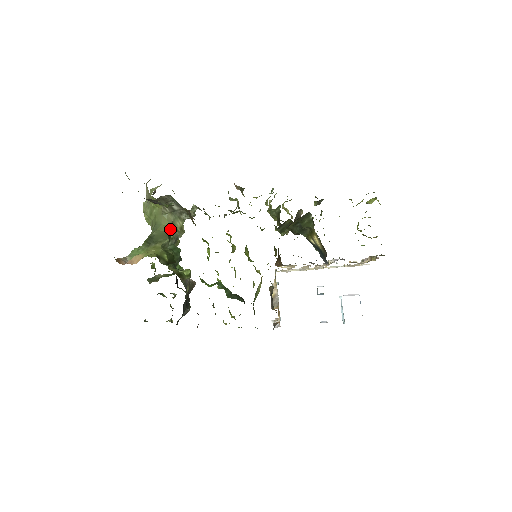
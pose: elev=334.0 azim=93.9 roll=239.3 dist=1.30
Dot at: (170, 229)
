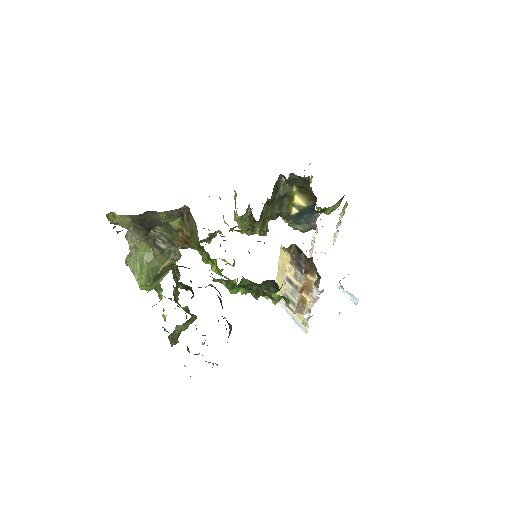
Dot at: (170, 263)
